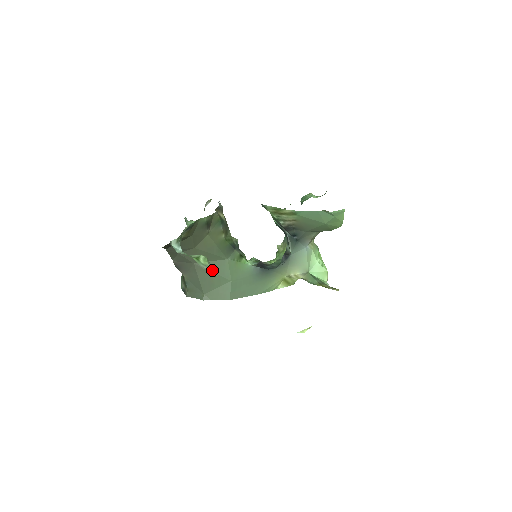
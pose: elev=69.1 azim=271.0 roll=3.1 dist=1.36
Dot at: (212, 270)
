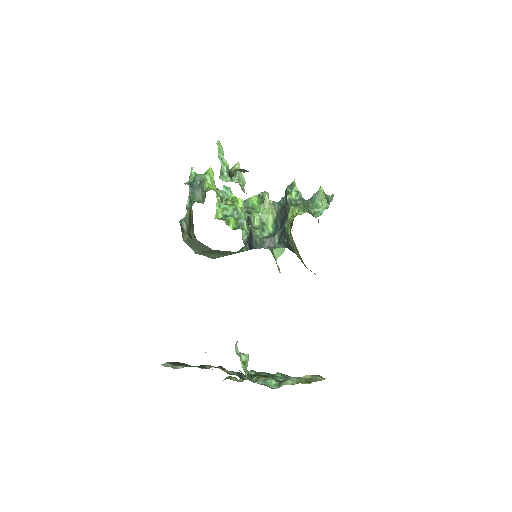
Dot at: occluded
